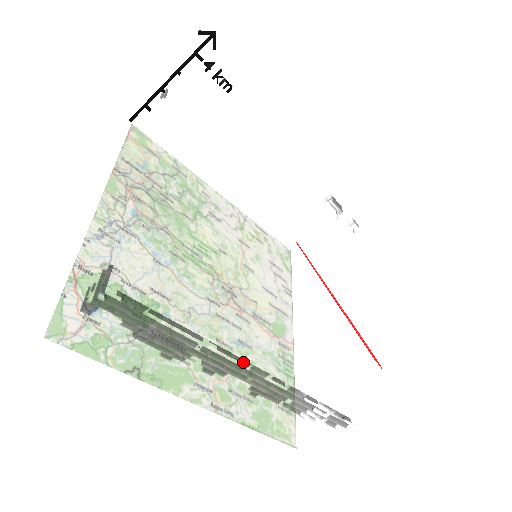
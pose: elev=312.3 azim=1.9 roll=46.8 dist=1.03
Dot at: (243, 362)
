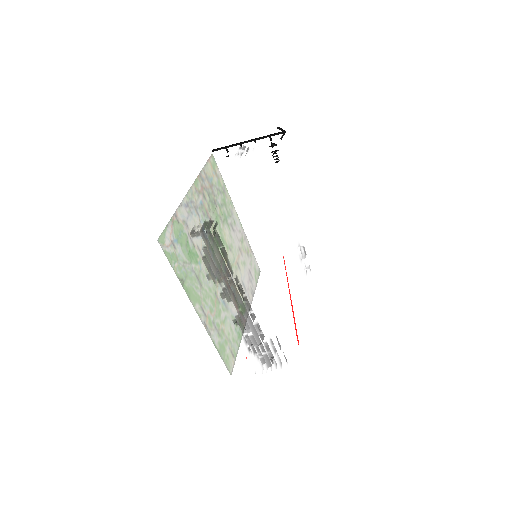
Dot at: (243, 298)
